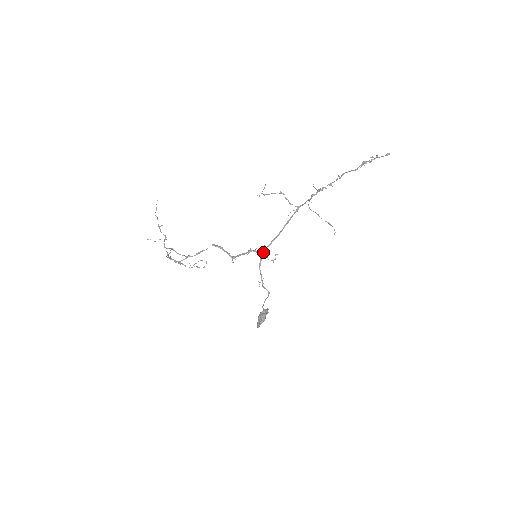
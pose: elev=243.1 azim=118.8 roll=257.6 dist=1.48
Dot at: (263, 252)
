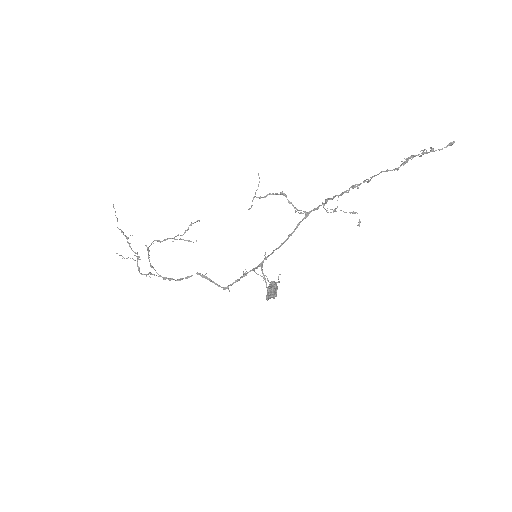
Dot at: (264, 259)
